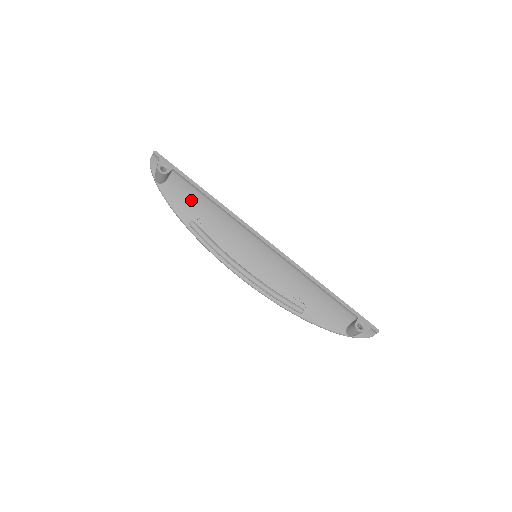
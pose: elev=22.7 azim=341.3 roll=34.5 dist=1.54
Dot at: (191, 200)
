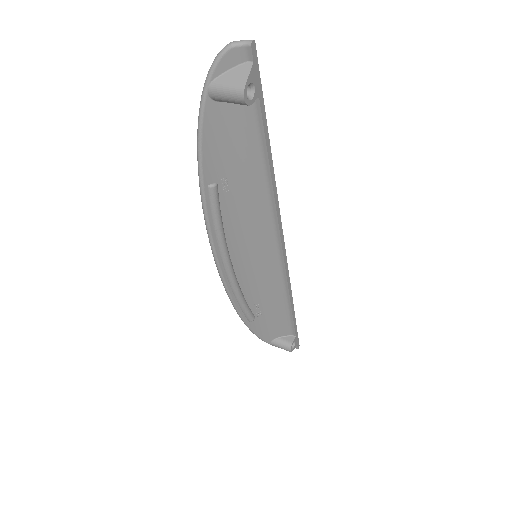
Dot at: (239, 153)
